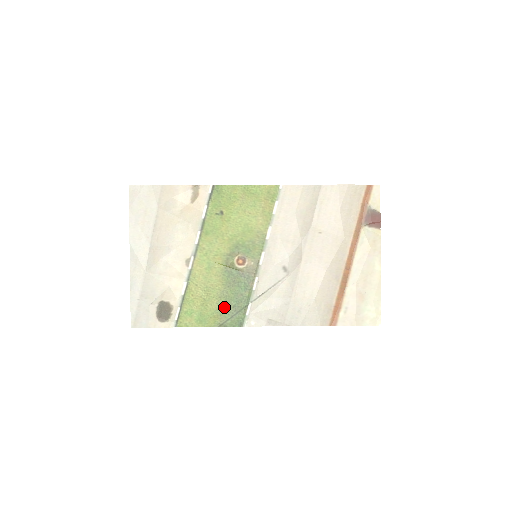
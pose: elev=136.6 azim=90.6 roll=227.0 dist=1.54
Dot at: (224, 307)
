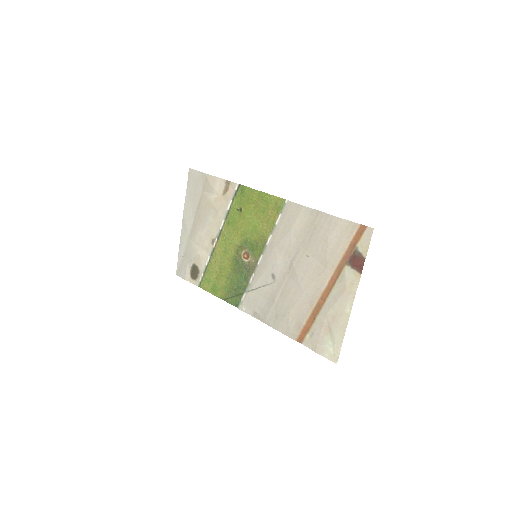
Dot at: (229, 287)
